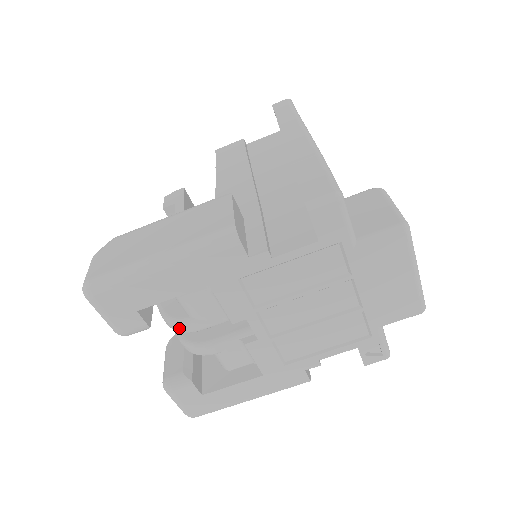
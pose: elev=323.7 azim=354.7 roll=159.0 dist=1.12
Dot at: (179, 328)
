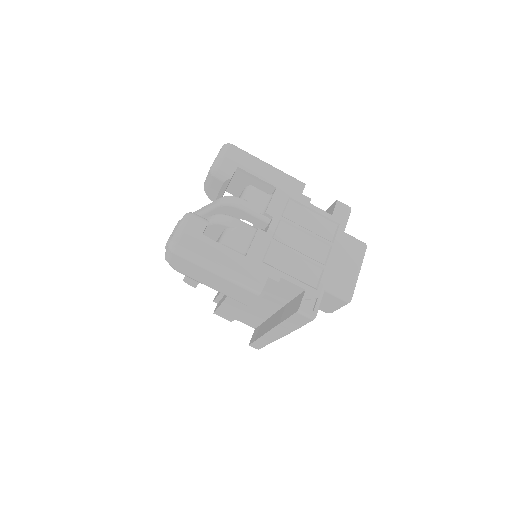
Dot at: (233, 199)
